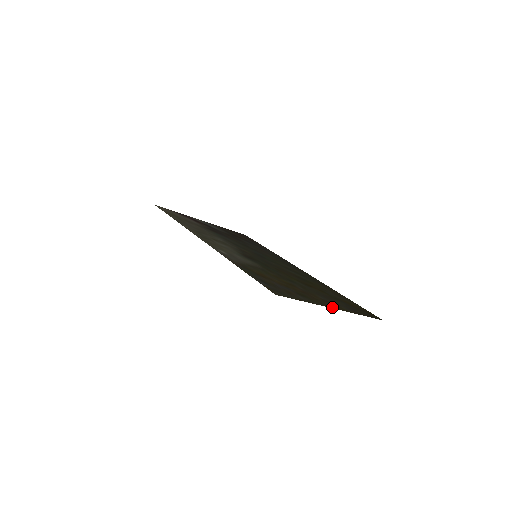
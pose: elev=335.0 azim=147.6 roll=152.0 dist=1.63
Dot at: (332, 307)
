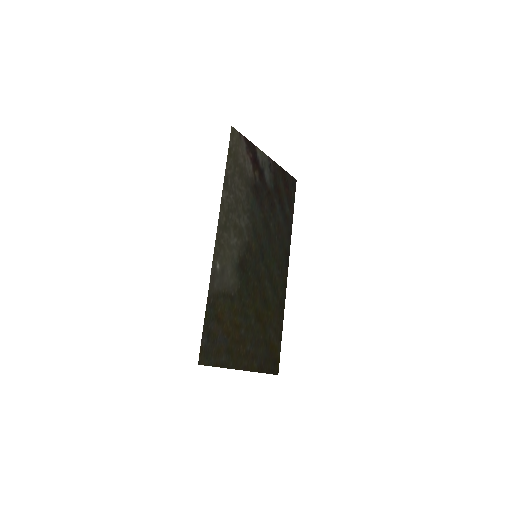
Dot at: (242, 368)
